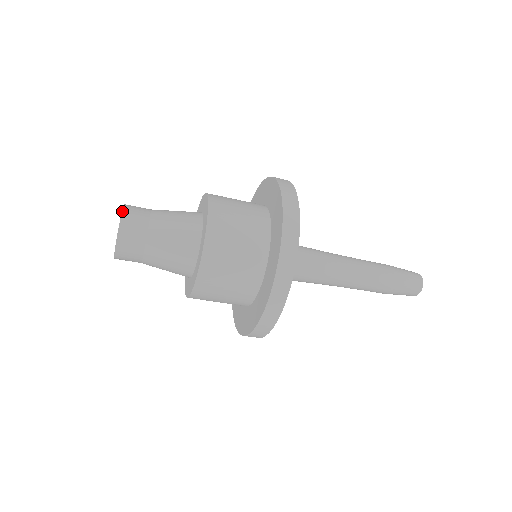
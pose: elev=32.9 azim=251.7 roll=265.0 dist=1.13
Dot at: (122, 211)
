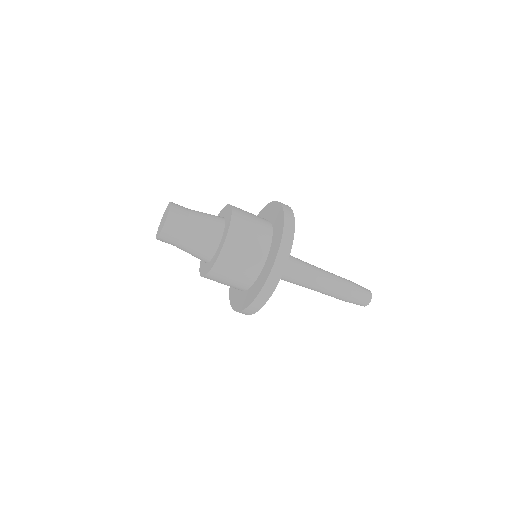
Dot at: (170, 202)
